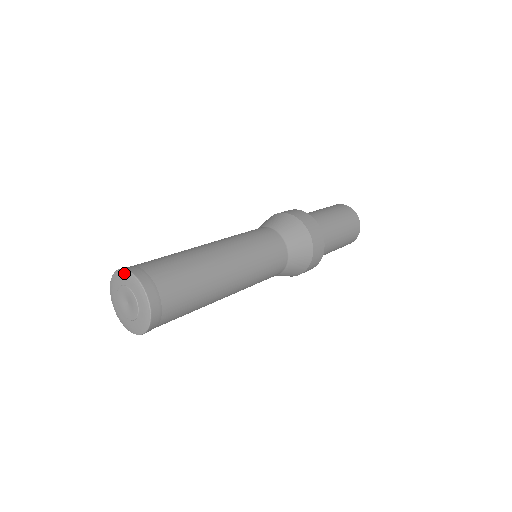
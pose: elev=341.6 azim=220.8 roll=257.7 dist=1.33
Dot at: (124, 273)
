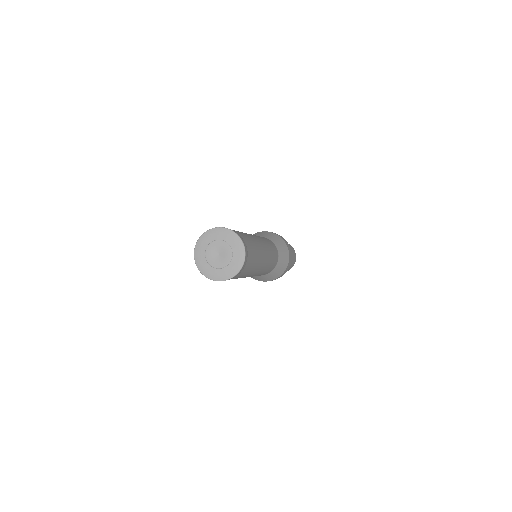
Dot at: (233, 234)
